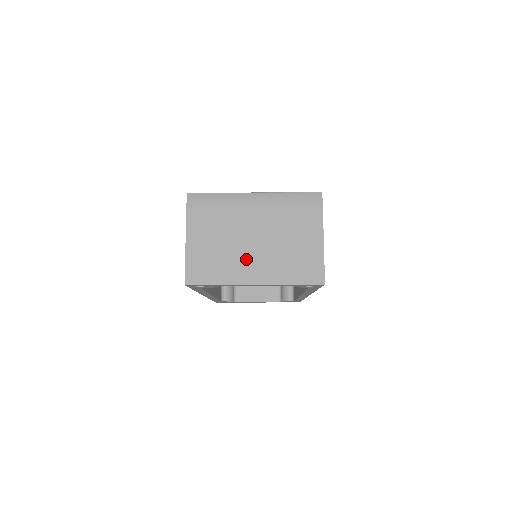
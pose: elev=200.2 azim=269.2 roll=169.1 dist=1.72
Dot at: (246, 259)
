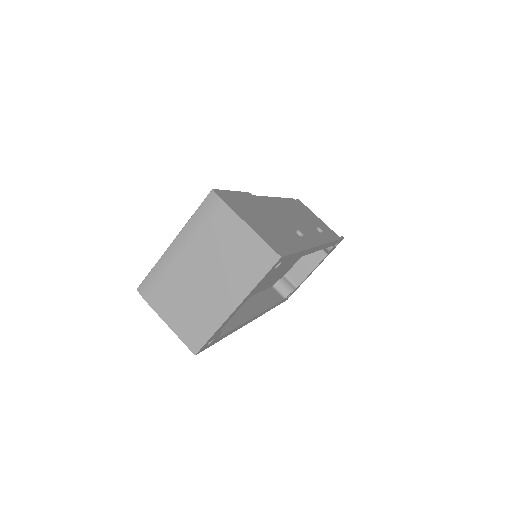
Dot at: (213, 296)
